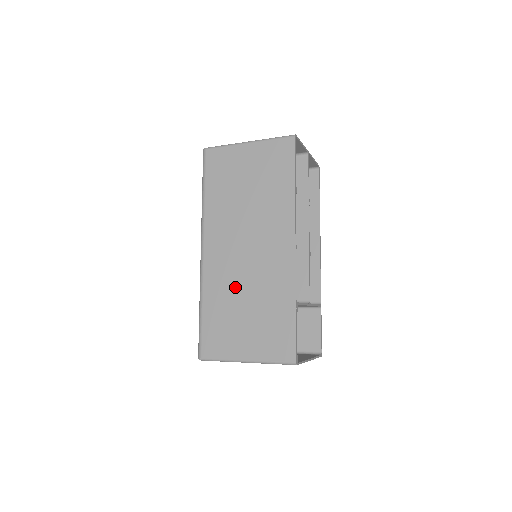
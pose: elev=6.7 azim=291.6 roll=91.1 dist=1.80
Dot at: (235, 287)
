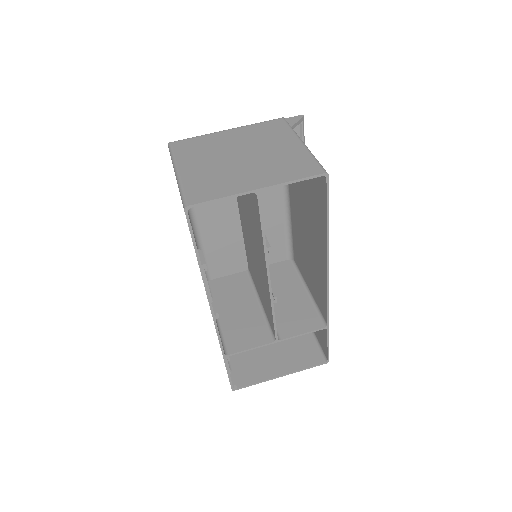
Dot at: occluded
